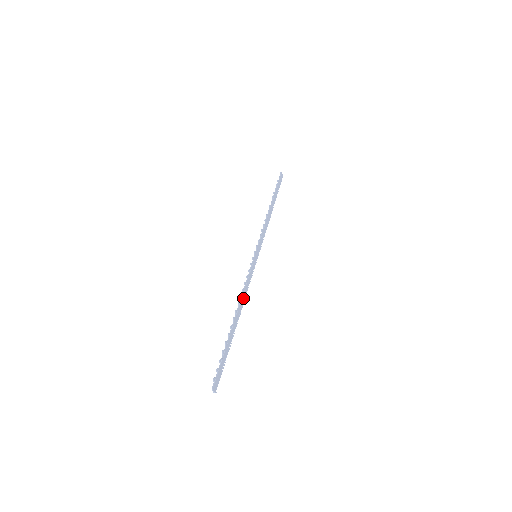
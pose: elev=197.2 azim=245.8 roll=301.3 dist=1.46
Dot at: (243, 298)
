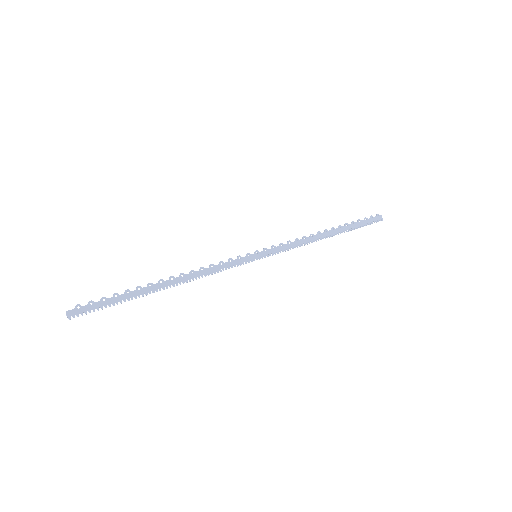
Dot at: (195, 275)
